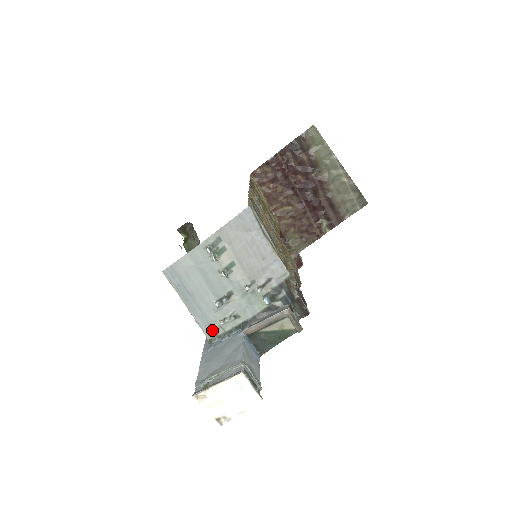
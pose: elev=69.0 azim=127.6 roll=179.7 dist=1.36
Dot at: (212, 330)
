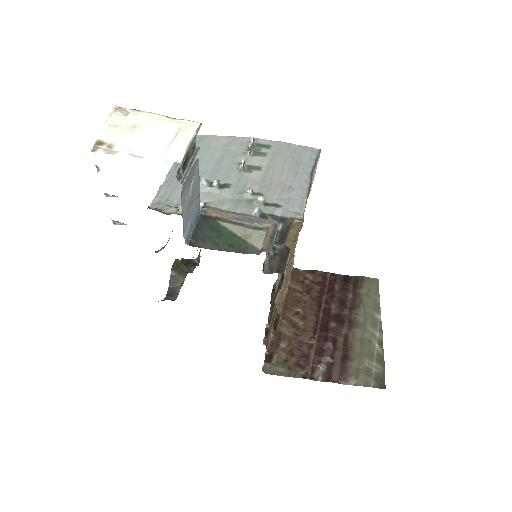
Dot at: (165, 203)
